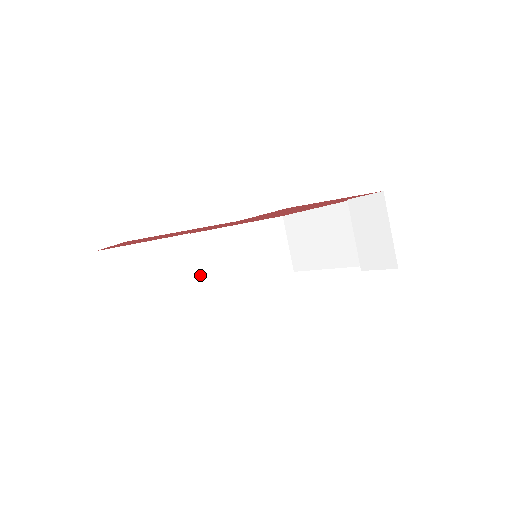
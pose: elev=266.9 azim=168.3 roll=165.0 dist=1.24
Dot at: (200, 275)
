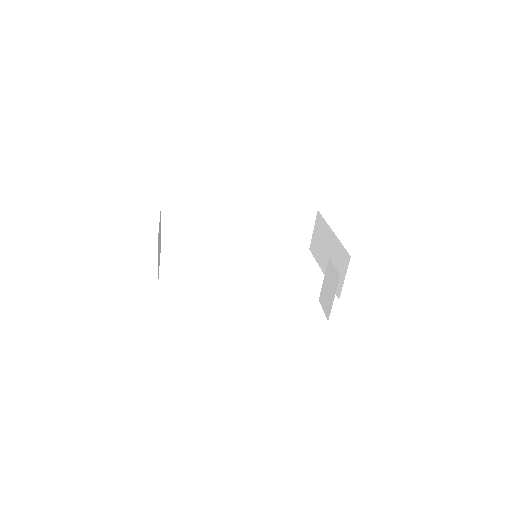
Dot at: (232, 233)
